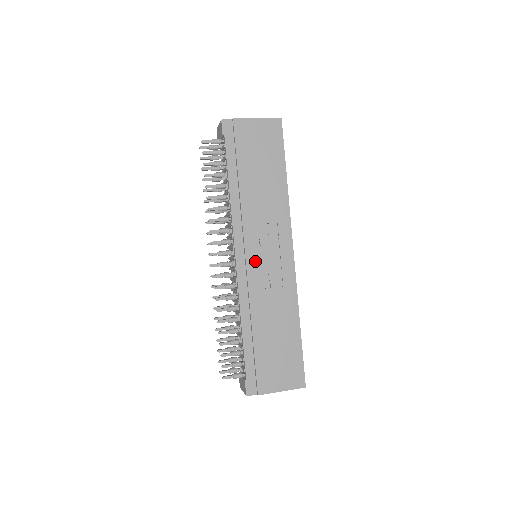
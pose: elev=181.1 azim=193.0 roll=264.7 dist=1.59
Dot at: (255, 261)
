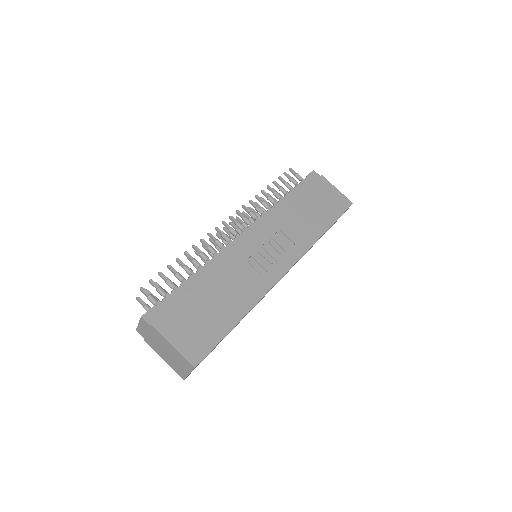
Dot at: (256, 245)
